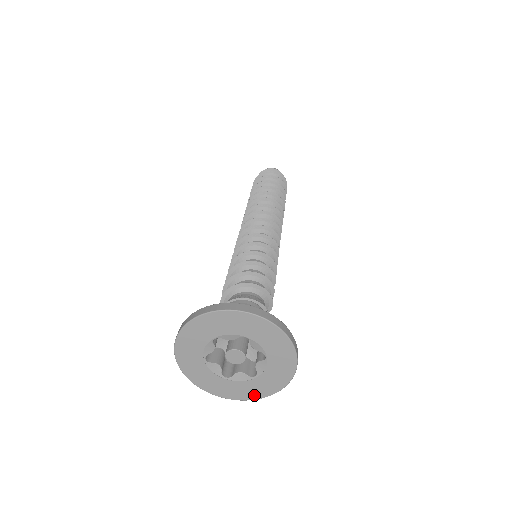
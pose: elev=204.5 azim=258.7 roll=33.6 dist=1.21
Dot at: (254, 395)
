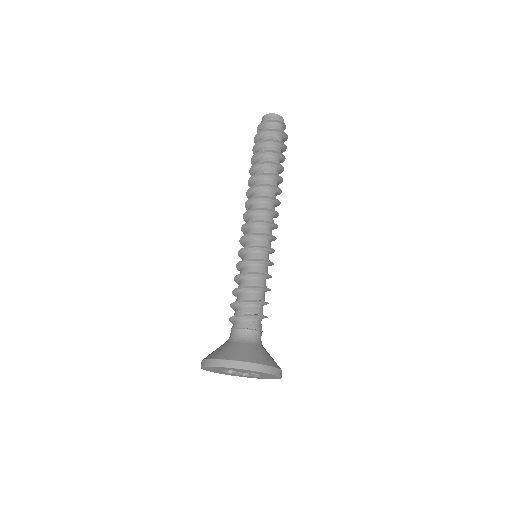
Dot at: (240, 376)
